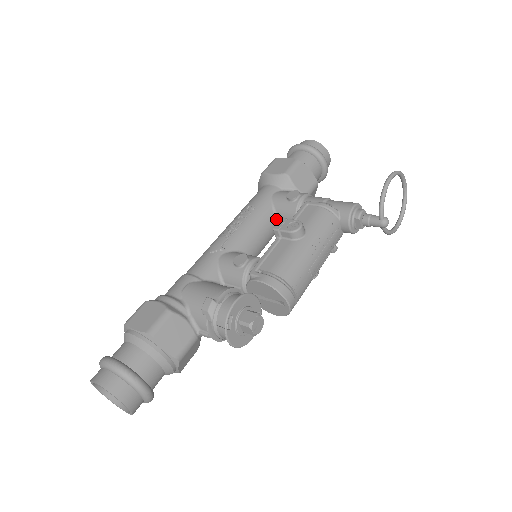
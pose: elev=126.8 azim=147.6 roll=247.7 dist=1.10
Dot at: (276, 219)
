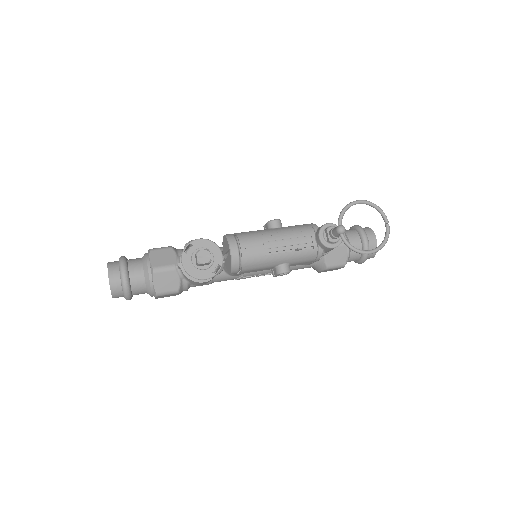
Dot at: occluded
